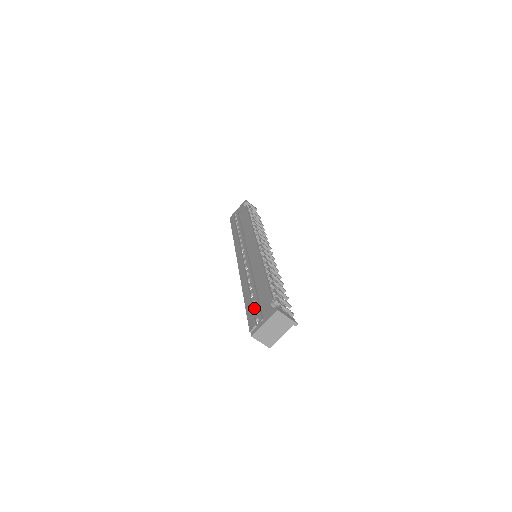
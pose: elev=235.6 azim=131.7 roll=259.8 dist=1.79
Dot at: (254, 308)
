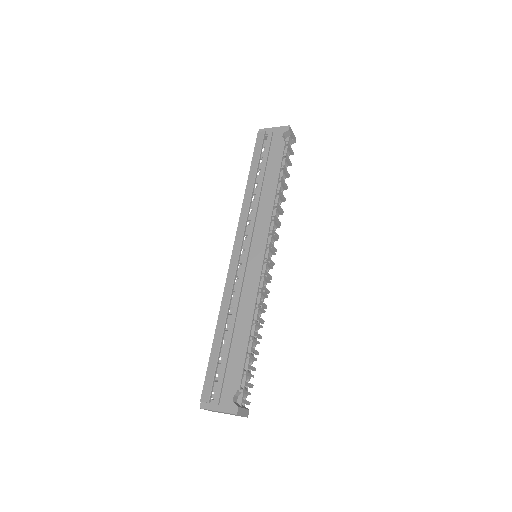
Dot at: (218, 369)
